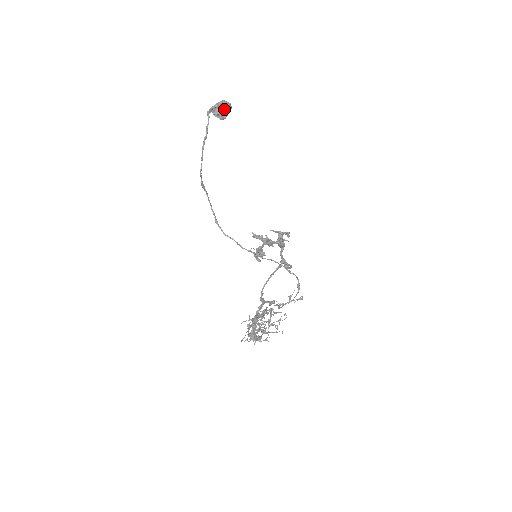
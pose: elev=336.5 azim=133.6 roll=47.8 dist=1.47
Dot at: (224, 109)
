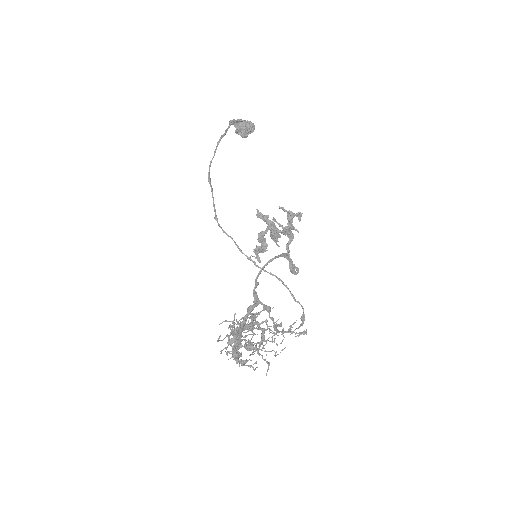
Dot at: (247, 126)
